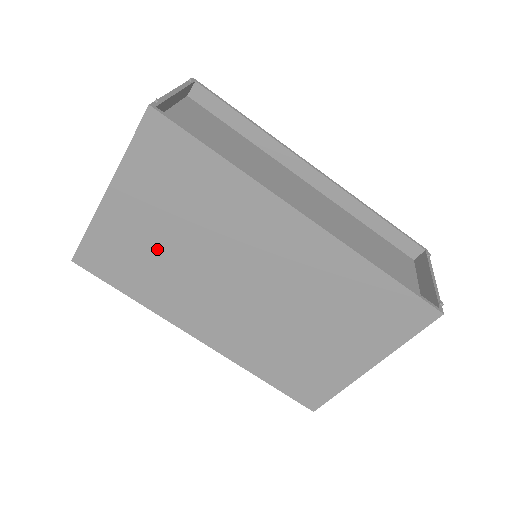
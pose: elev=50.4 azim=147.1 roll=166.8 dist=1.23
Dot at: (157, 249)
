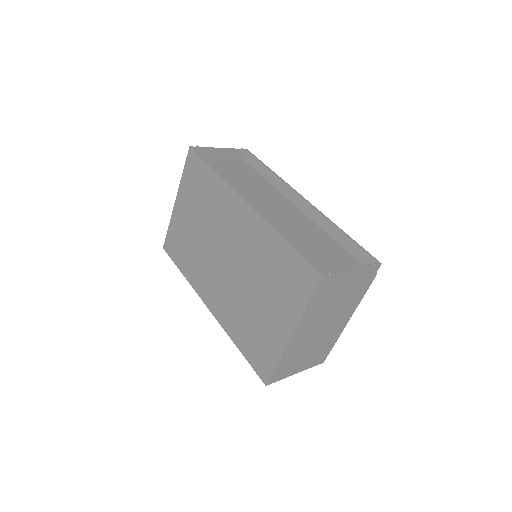
Dot at: (192, 235)
